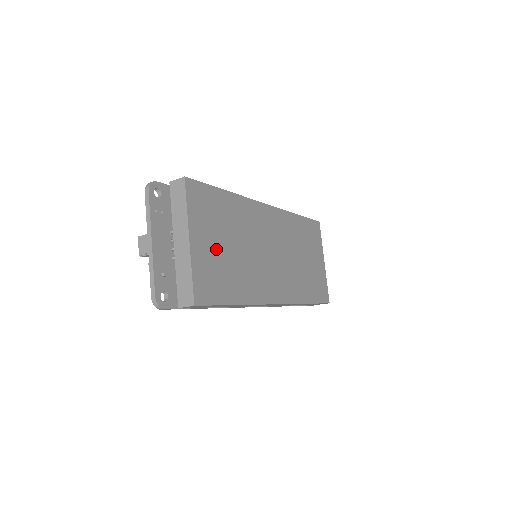
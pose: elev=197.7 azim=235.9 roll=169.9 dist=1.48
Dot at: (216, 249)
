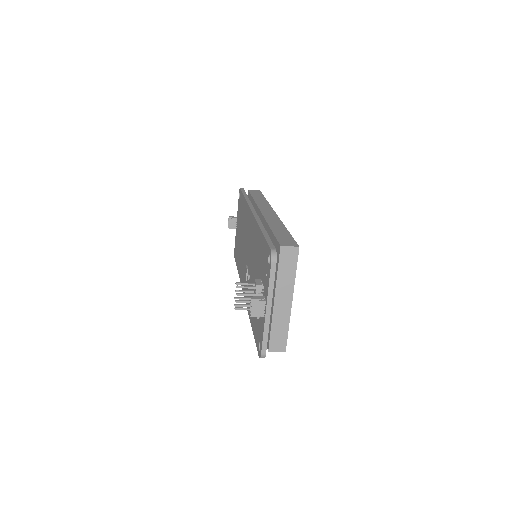
Dot at: occluded
